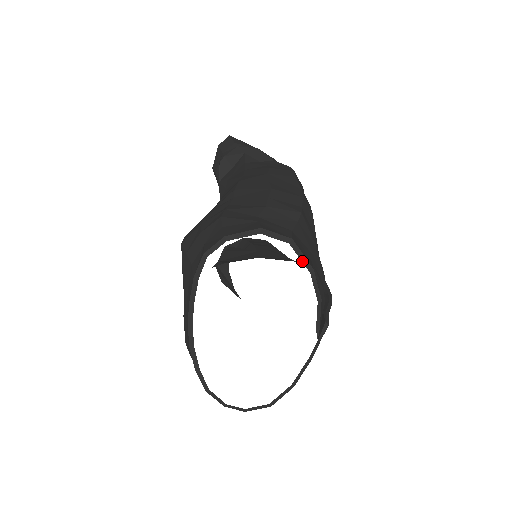
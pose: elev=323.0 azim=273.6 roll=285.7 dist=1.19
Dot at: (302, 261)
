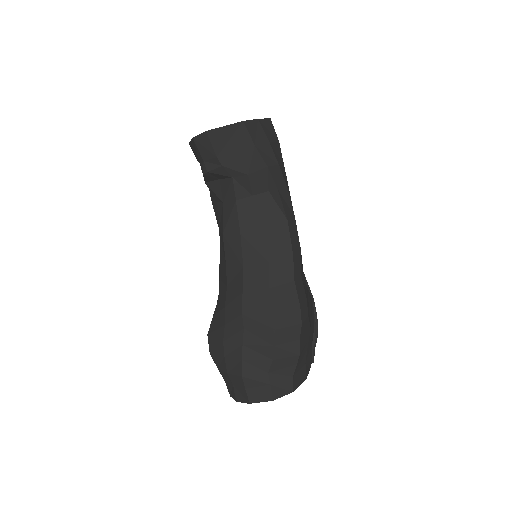
Dot at: (299, 384)
